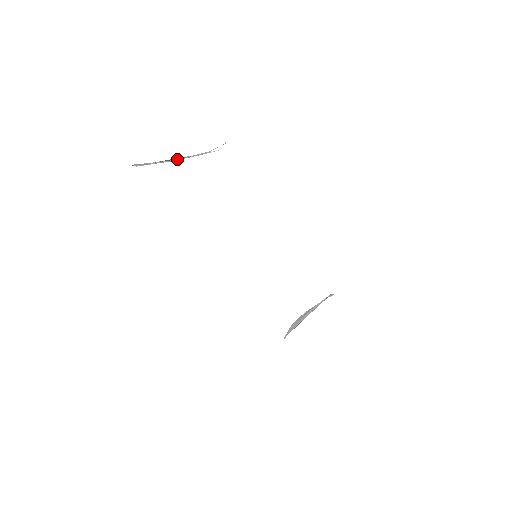
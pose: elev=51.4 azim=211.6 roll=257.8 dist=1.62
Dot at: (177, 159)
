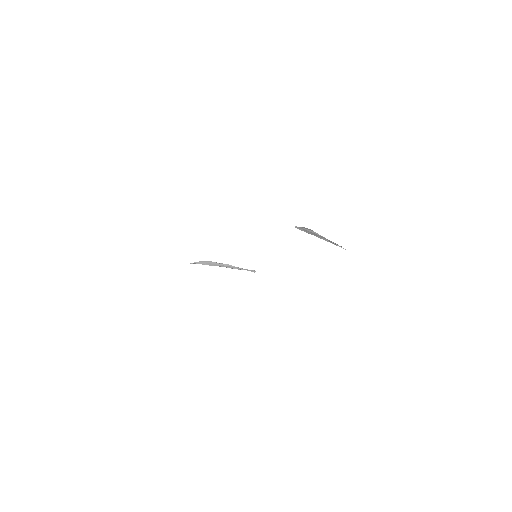
Dot at: (320, 235)
